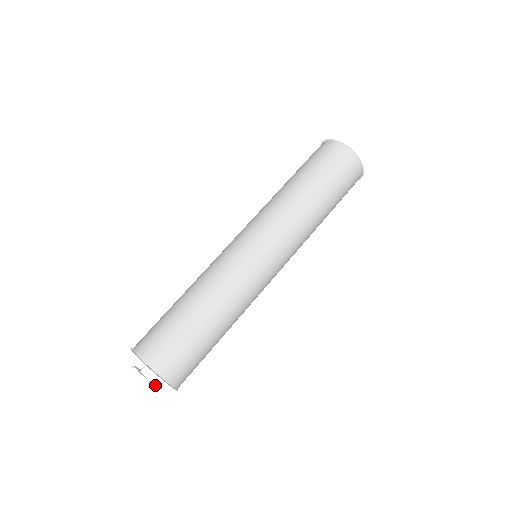
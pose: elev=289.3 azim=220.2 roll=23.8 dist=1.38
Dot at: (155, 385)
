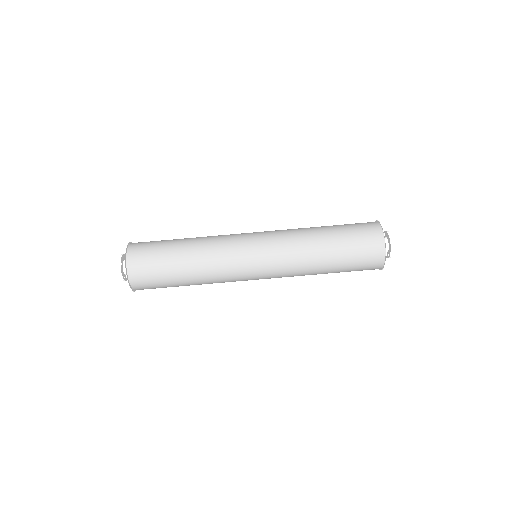
Dot at: occluded
